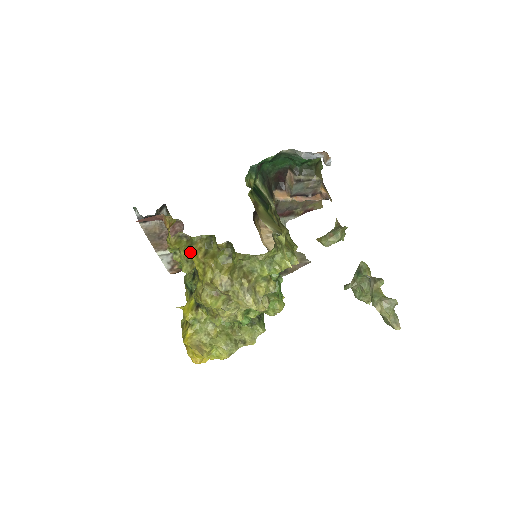
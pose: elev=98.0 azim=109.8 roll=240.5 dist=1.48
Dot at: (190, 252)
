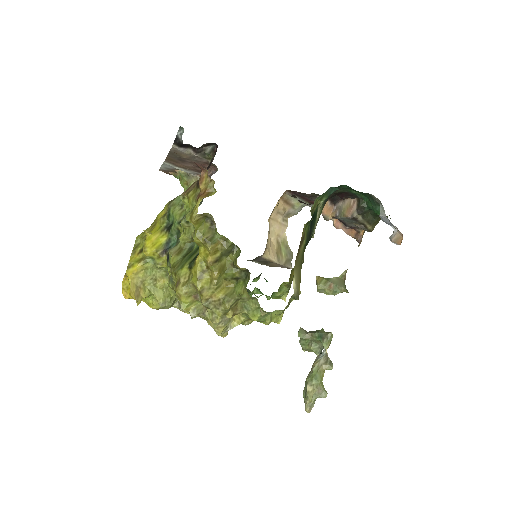
Dot at: (204, 245)
